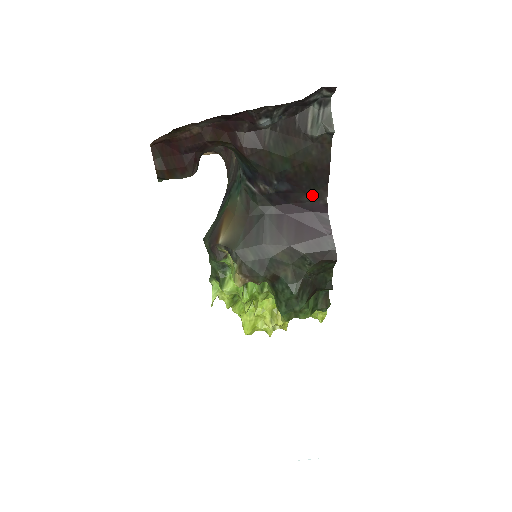
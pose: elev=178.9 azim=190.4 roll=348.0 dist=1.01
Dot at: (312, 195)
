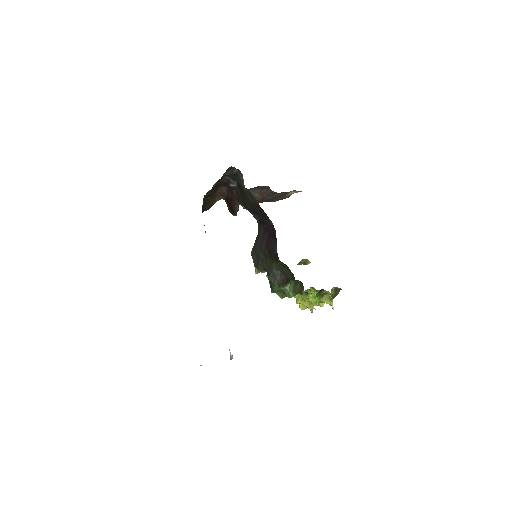
Dot at: (268, 220)
